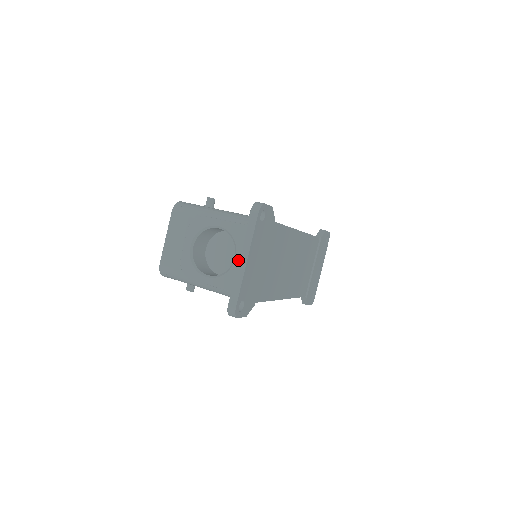
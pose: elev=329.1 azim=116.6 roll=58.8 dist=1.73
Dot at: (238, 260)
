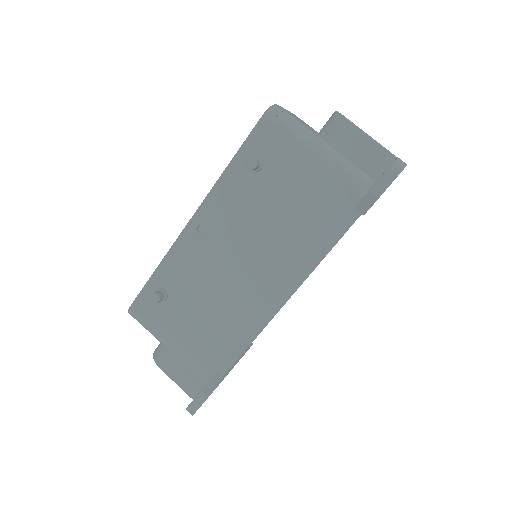
Dot at: occluded
